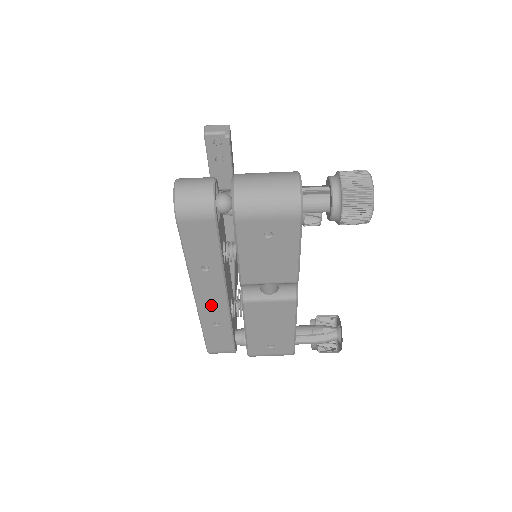
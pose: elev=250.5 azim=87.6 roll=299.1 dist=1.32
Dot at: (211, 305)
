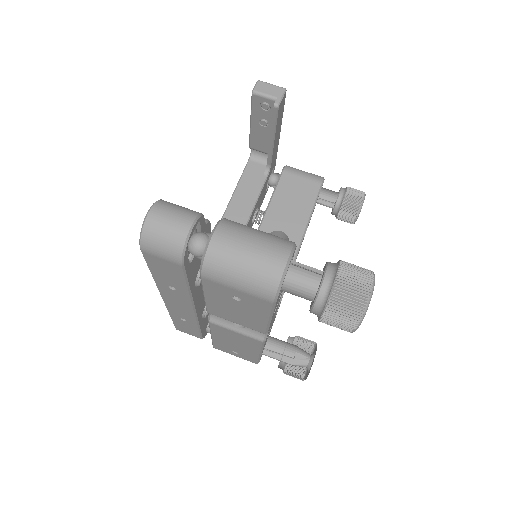
Dot at: (178, 308)
